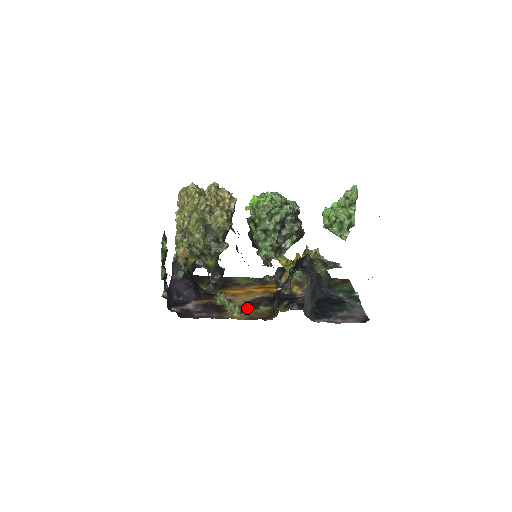
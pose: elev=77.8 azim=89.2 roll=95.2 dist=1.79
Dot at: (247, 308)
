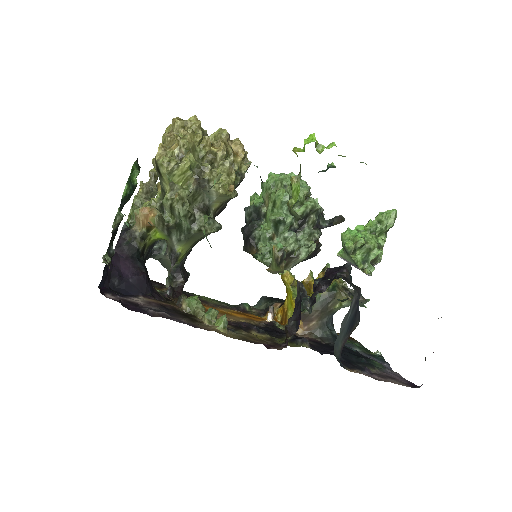
Dot at: (233, 327)
